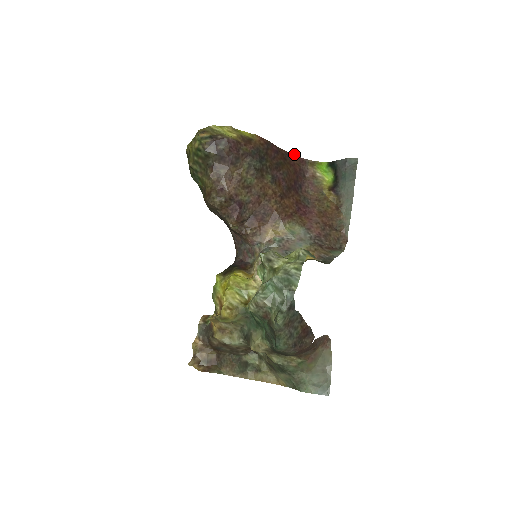
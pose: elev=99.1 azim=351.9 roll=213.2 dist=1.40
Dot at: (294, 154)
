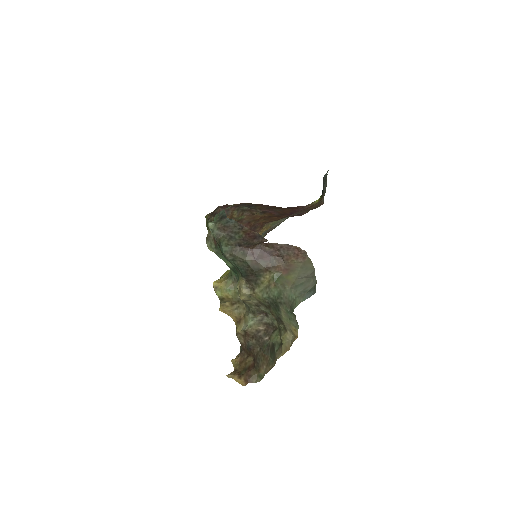
Dot at: occluded
